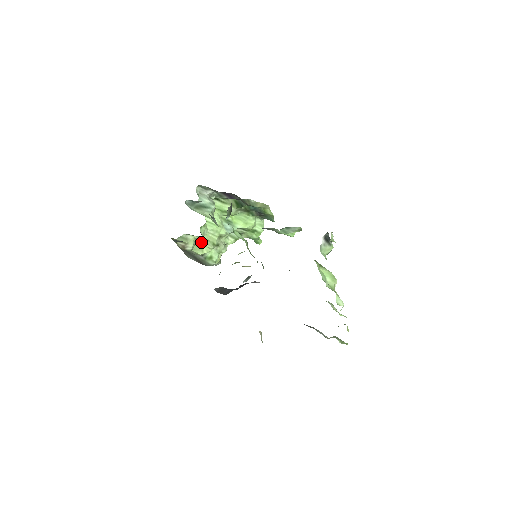
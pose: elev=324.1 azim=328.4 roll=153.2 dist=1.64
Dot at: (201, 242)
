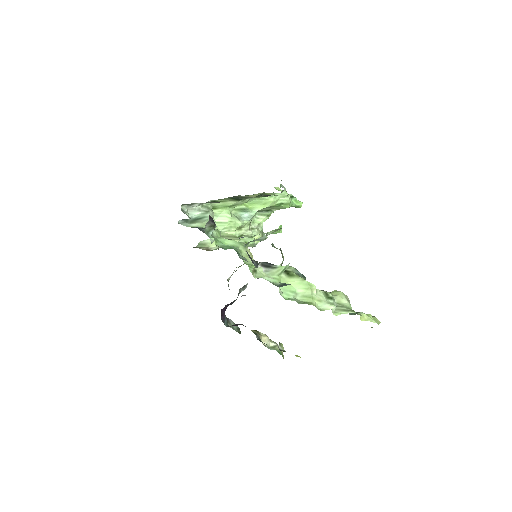
Dot at: (224, 238)
